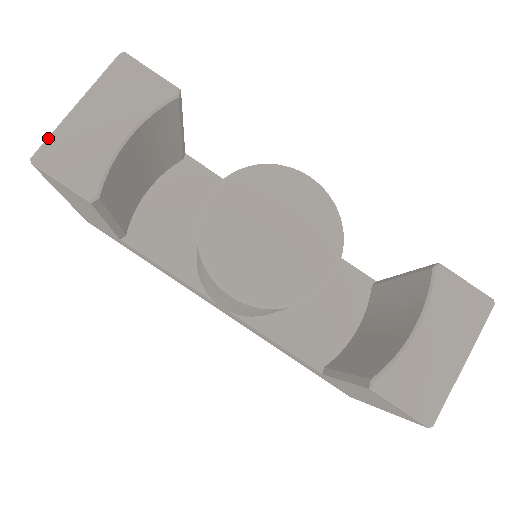
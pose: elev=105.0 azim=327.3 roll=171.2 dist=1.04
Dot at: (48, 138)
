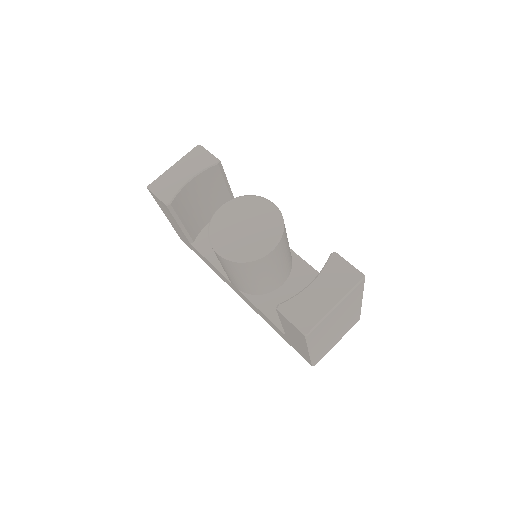
Dot at: (157, 178)
